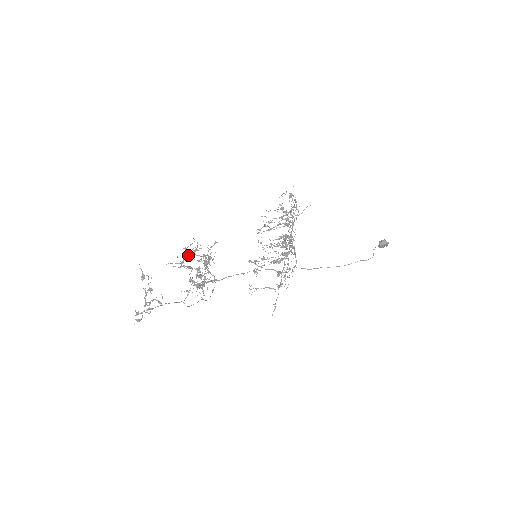
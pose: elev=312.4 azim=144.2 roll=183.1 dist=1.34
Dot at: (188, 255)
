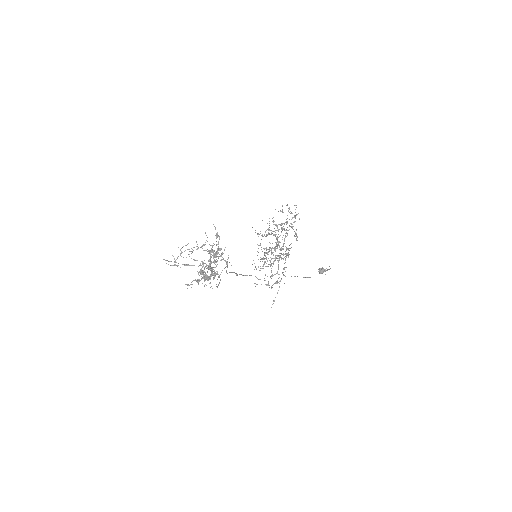
Dot at: (197, 248)
